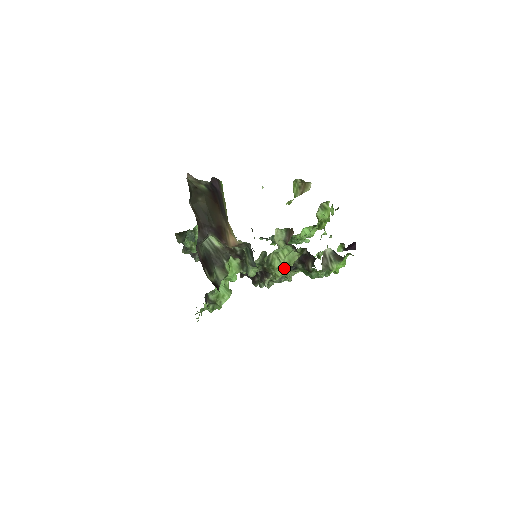
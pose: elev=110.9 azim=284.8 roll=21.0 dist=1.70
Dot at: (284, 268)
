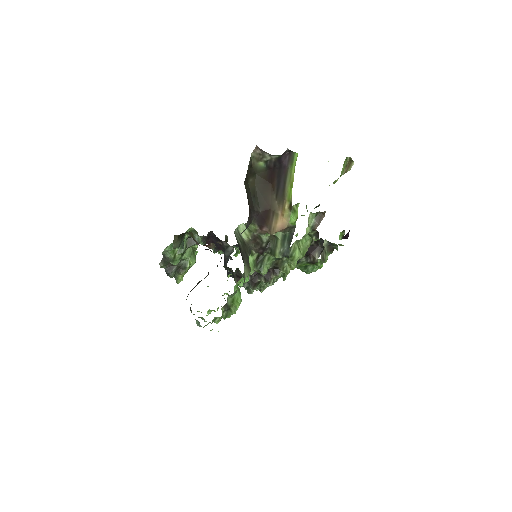
Dot at: (296, 260)
